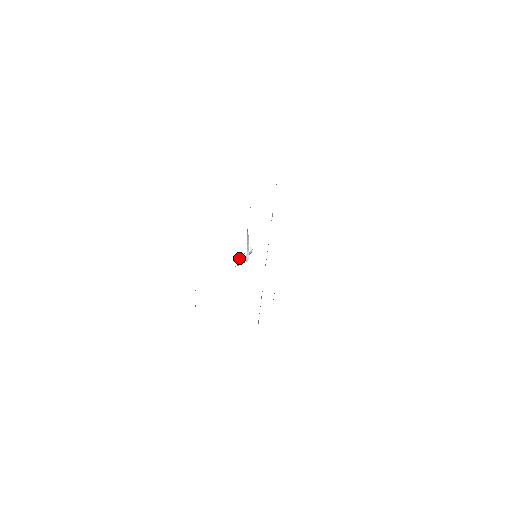
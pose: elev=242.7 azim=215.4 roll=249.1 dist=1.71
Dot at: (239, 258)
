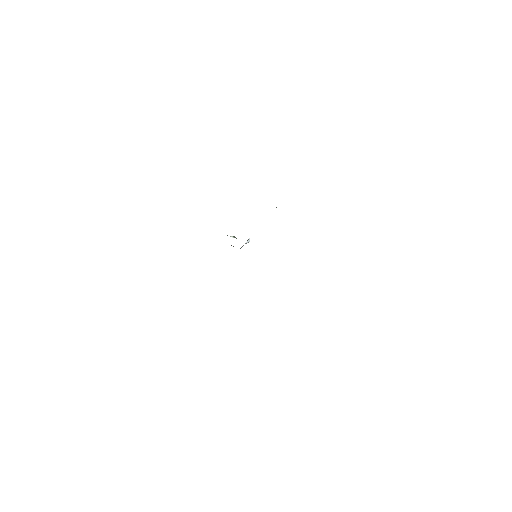
Dot at: occluded
